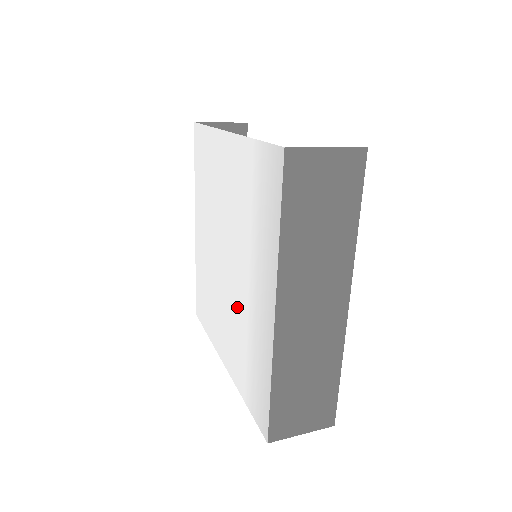
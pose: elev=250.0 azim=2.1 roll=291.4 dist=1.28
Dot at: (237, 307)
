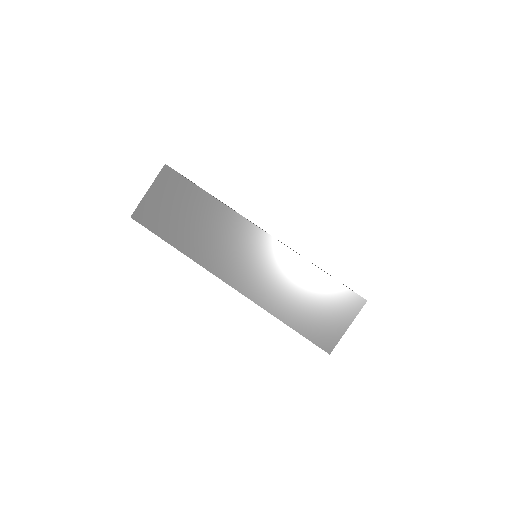
Dot at: occluded
